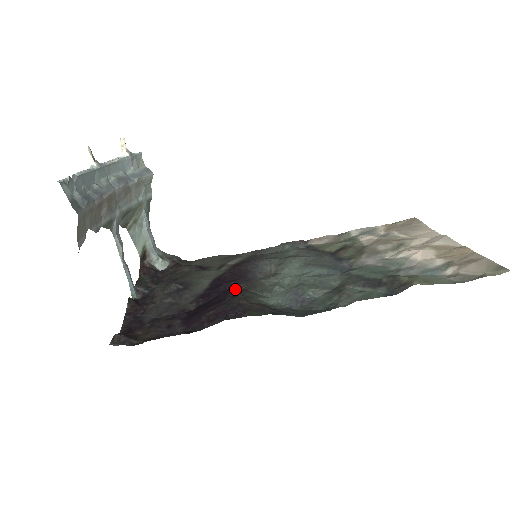
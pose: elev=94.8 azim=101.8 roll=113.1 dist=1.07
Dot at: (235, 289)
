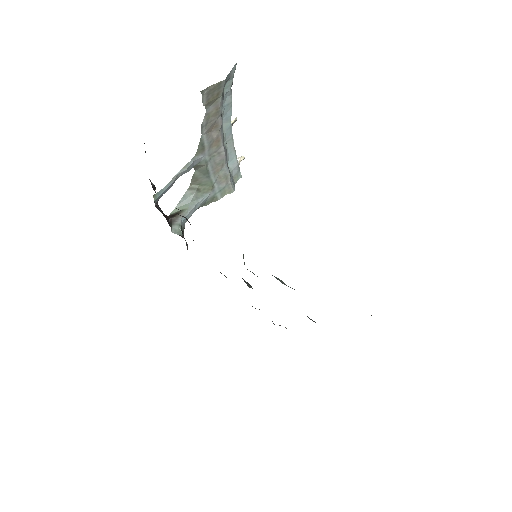
Dot at: occluded
